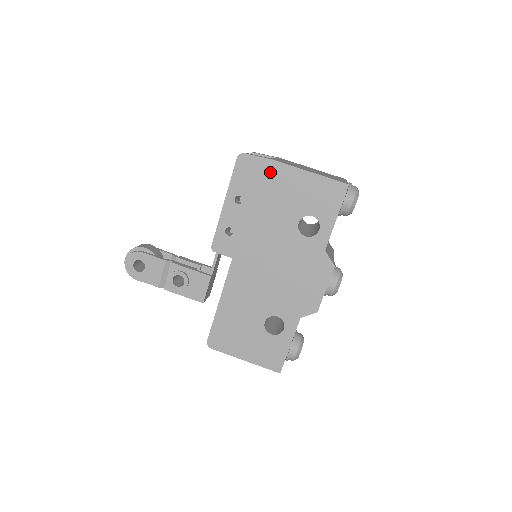
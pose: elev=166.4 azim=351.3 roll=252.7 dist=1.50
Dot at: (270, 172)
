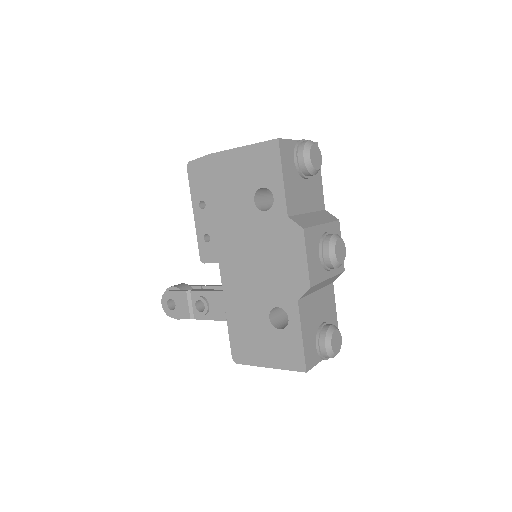
Dot at: (214, 166)
